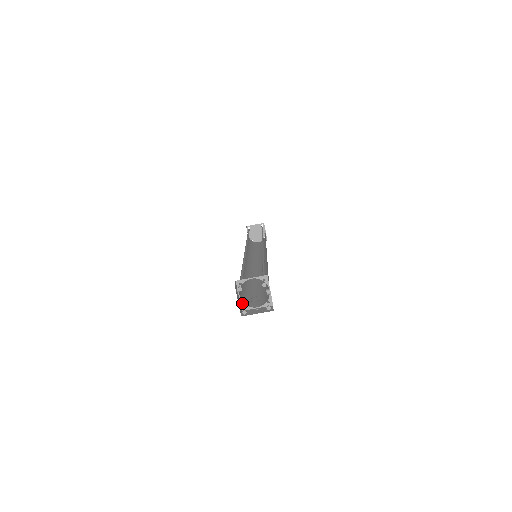
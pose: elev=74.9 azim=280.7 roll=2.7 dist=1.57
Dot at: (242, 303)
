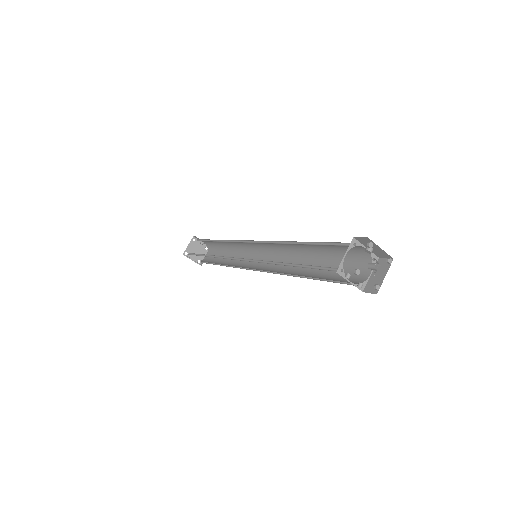
Dot at: (361, 284)
